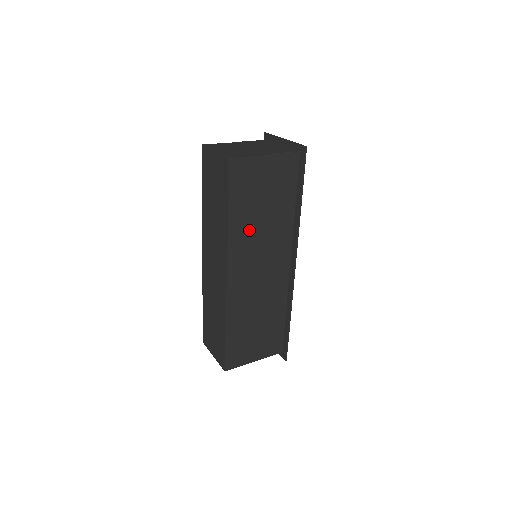
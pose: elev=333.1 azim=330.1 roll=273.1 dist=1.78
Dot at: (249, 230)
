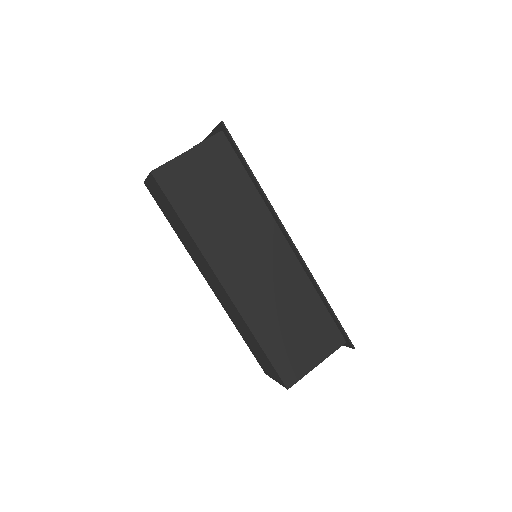
Dot at: (217, 229)
